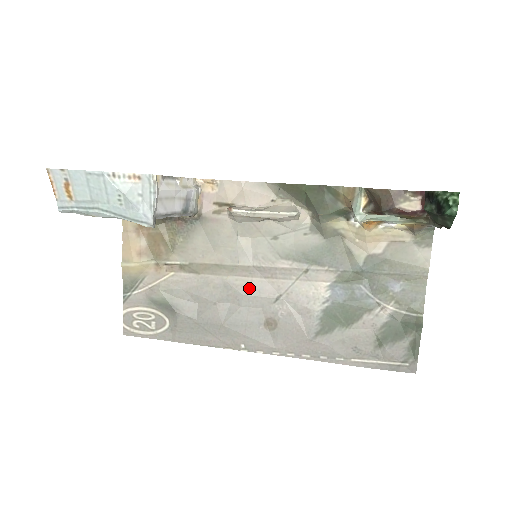
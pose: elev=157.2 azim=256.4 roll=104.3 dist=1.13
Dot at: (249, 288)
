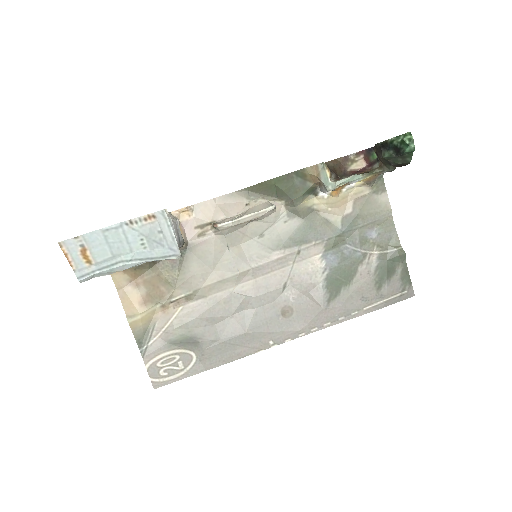
Dot at: (256, 289)
